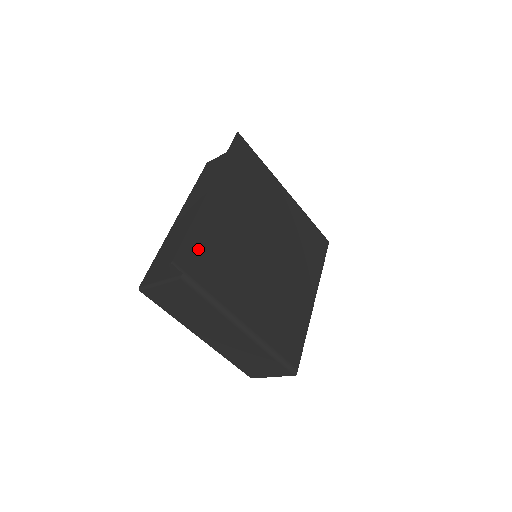
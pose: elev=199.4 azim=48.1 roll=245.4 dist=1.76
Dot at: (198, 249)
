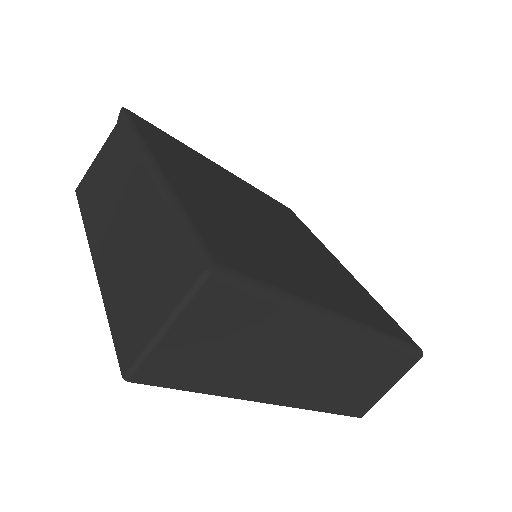
Dot at: (164, 137)
